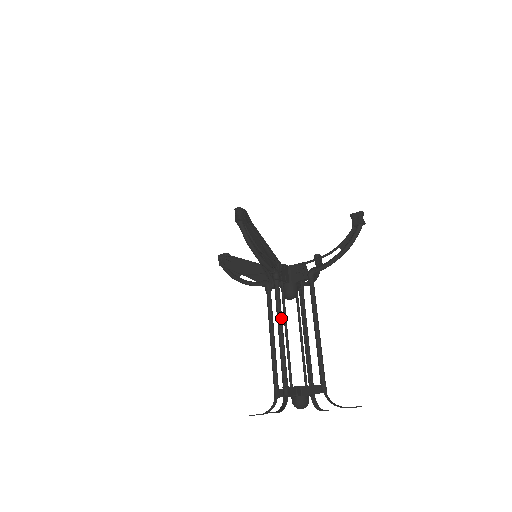
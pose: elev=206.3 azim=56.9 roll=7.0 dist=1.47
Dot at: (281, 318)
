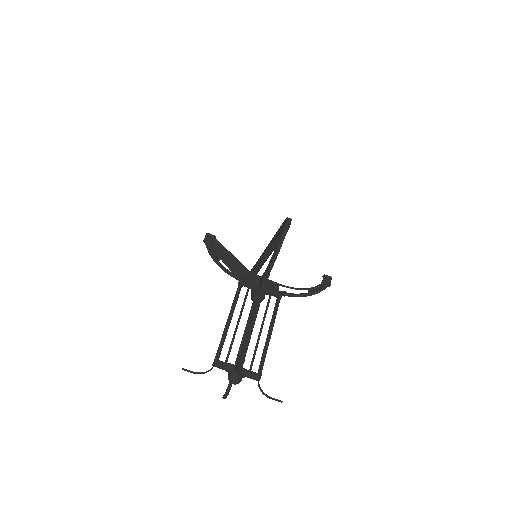
Dot at: (258, 310)
